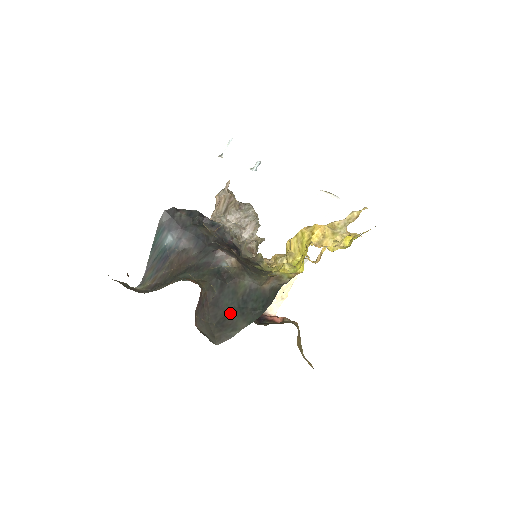
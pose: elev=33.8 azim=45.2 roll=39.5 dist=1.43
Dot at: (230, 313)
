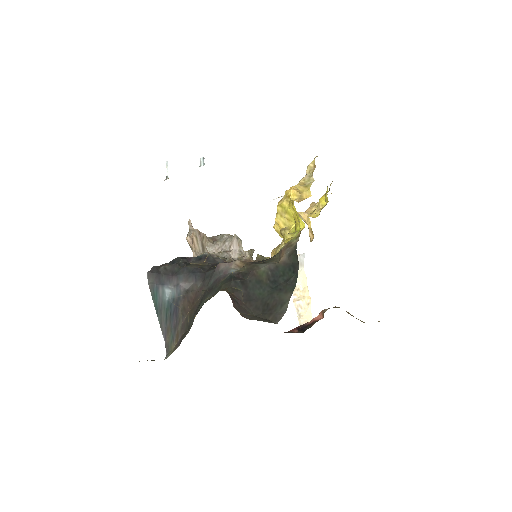
Dot at: (268, 297)
